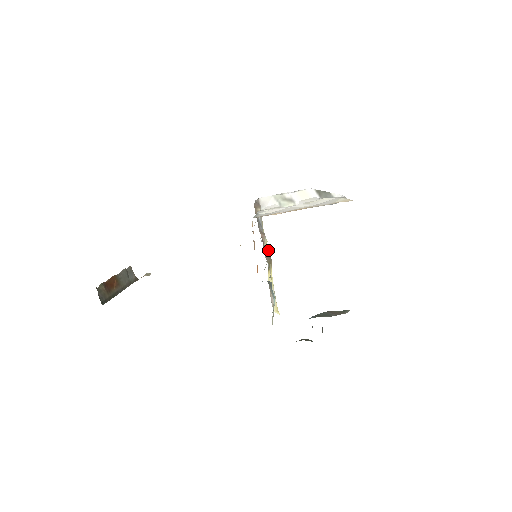
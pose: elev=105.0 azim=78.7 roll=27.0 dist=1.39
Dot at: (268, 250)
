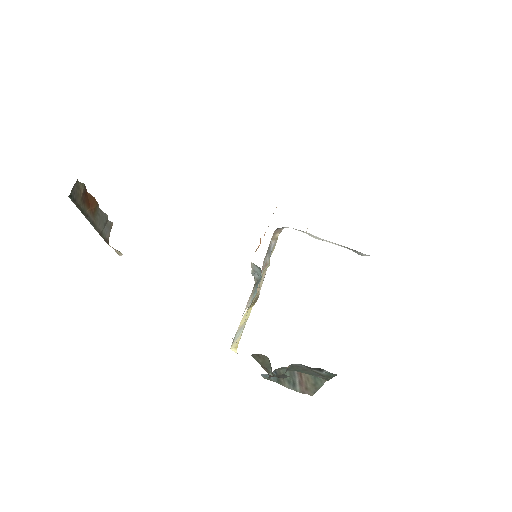
Dot at: occluded
